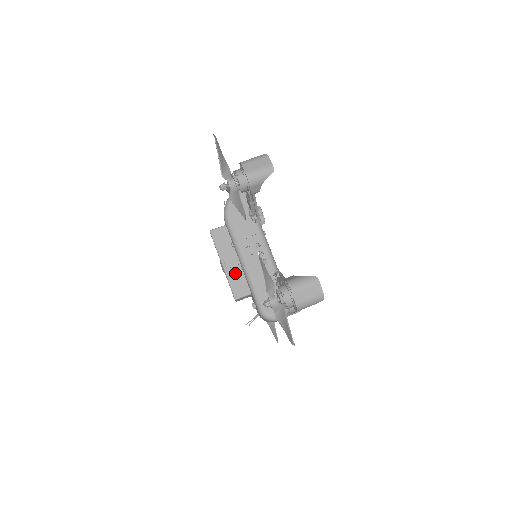
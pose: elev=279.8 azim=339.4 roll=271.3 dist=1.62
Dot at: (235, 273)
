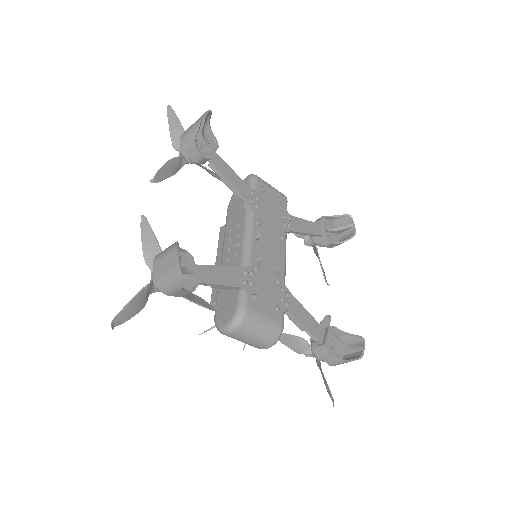
Dot at: occluded
